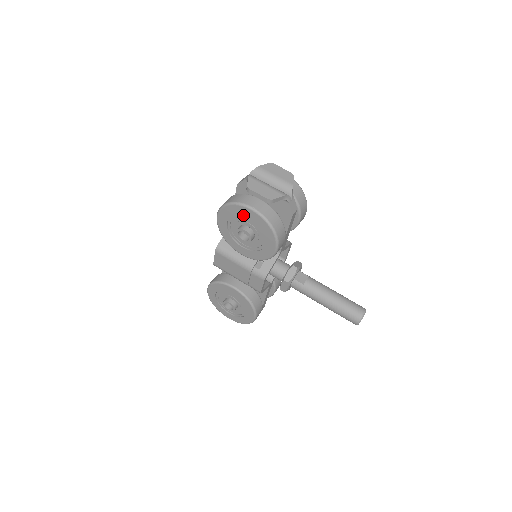
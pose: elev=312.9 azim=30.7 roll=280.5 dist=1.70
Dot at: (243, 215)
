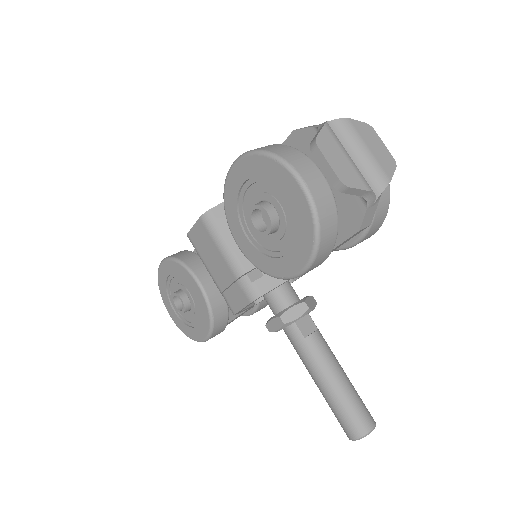
Dot at: (279, 185)
